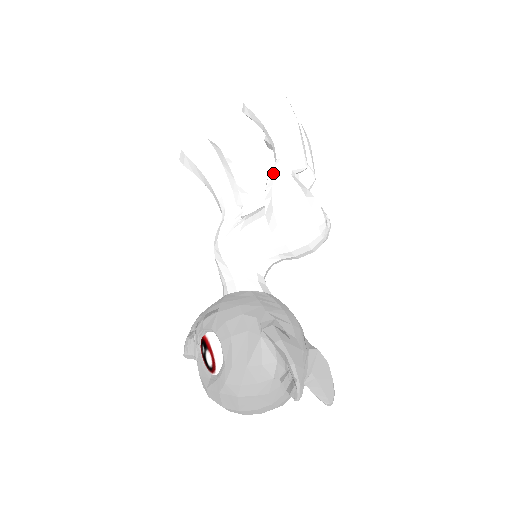
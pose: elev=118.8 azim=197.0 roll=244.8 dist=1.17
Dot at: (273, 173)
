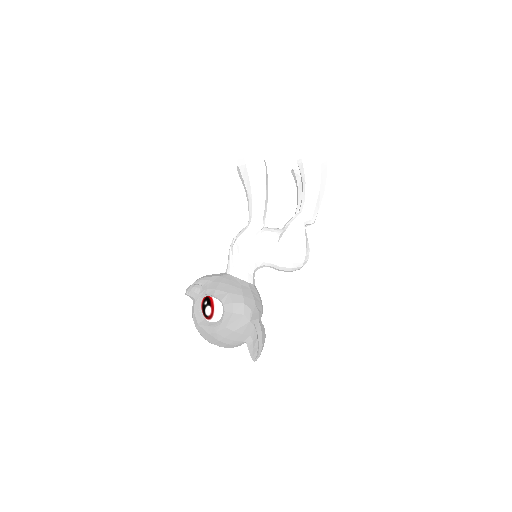
Dot at: (296, 221)
